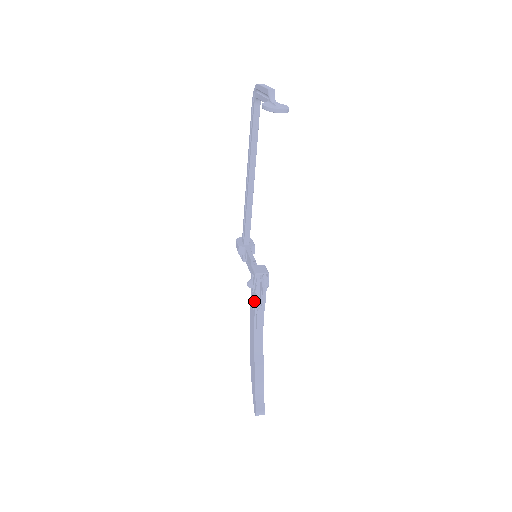
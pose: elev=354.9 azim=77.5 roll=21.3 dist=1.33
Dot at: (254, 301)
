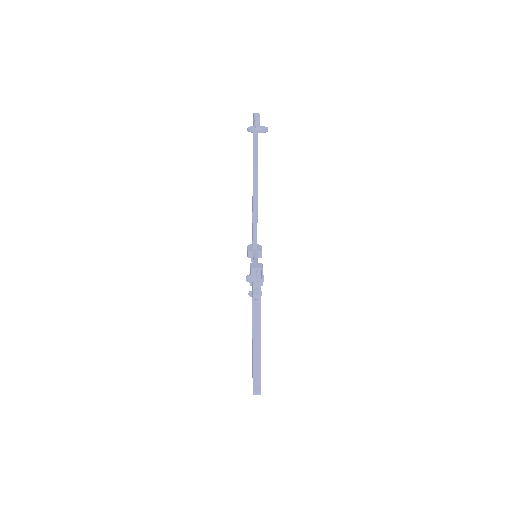
Dot at: (252, 293)
